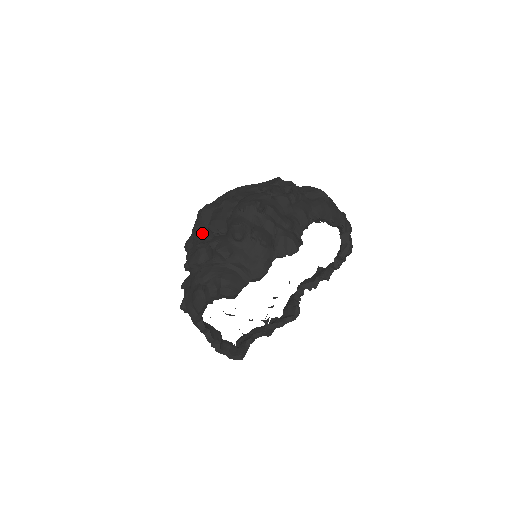
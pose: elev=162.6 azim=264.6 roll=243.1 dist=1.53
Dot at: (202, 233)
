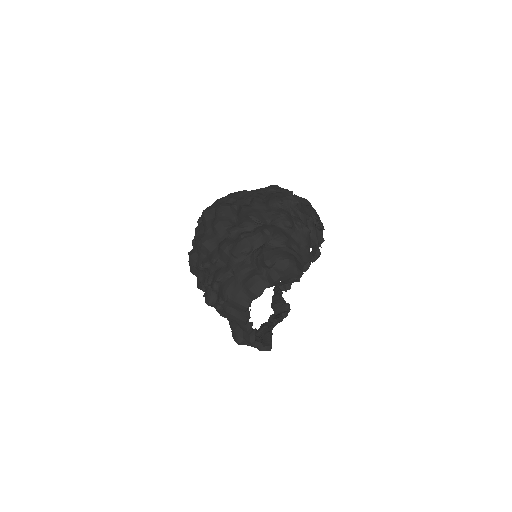
Dot at: (234, 226)
